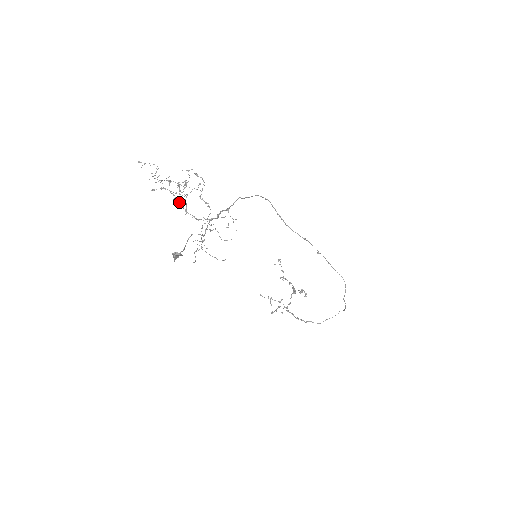
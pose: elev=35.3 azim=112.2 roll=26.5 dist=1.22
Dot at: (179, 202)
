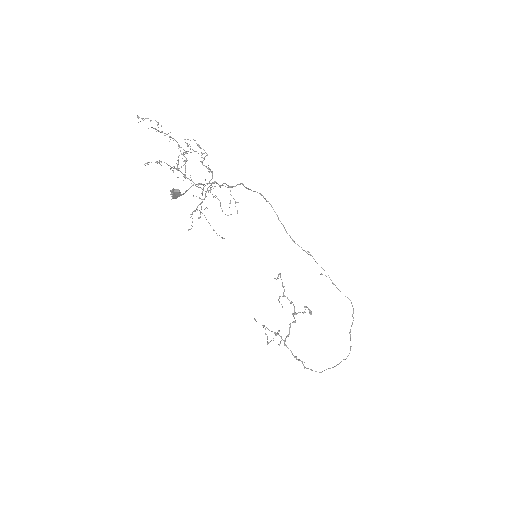
Dot at: (177, 169)
